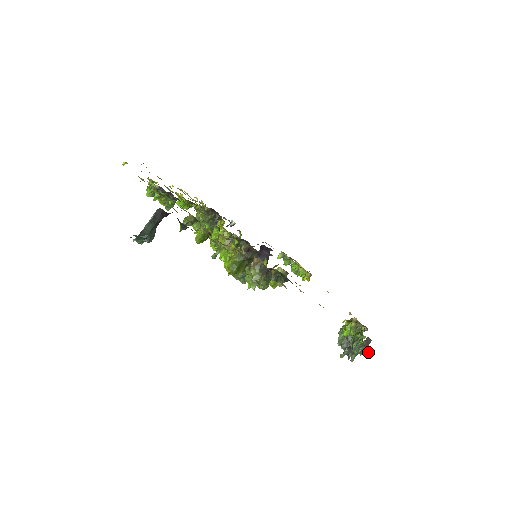
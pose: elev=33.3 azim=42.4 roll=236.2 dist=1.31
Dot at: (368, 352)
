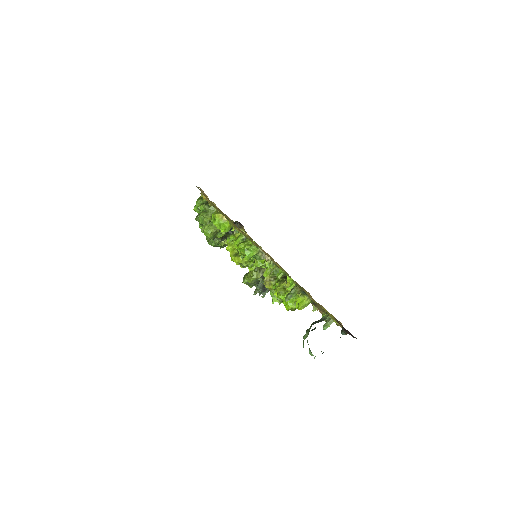
Dot at: occluded
